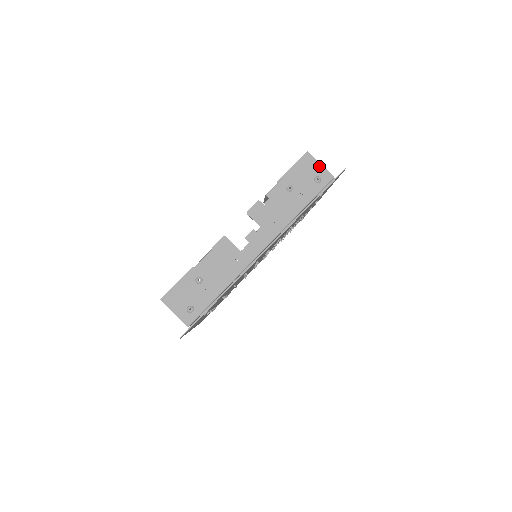
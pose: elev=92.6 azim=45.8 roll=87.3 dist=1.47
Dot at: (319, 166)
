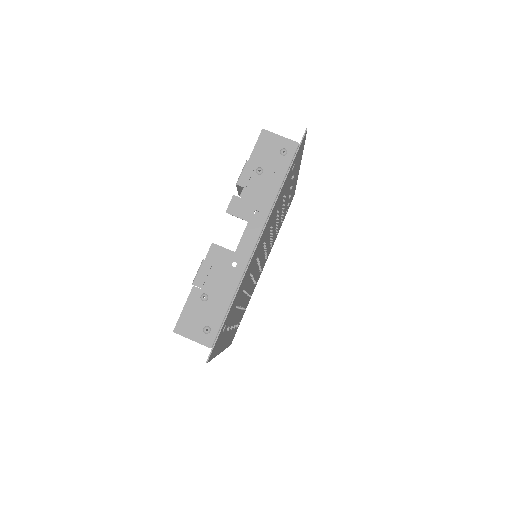
Dot at: (280, 138)
